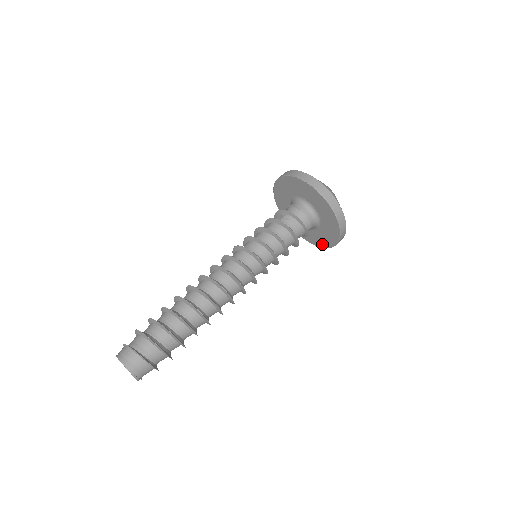
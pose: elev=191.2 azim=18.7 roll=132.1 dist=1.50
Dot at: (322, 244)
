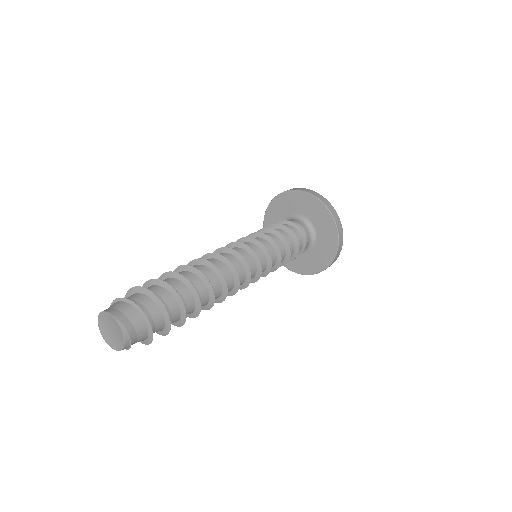
Dot at: (328, 258)
